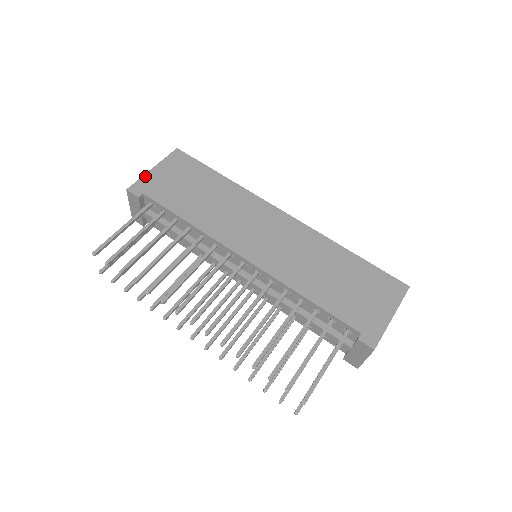
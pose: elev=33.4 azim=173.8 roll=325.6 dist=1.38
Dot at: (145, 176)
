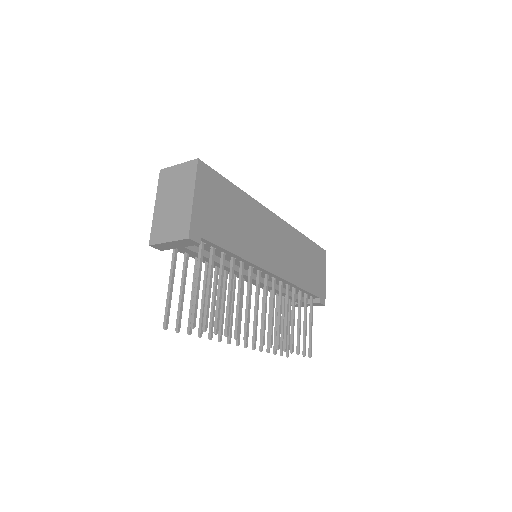
Dot at: (193, 212)
